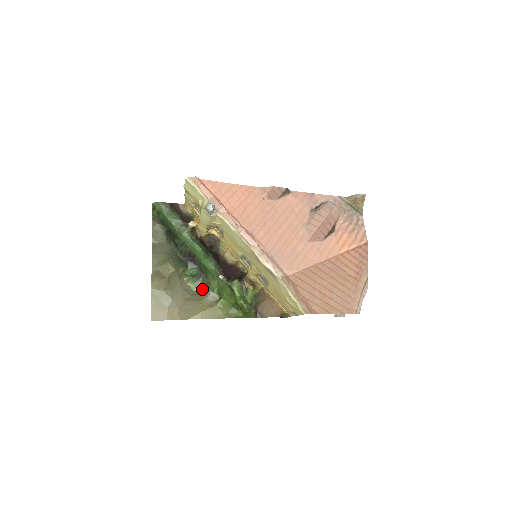
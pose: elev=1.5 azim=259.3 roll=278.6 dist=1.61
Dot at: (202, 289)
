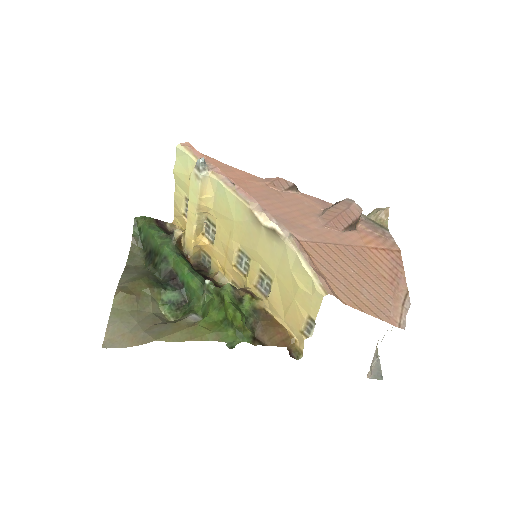
Dot at: occluded
